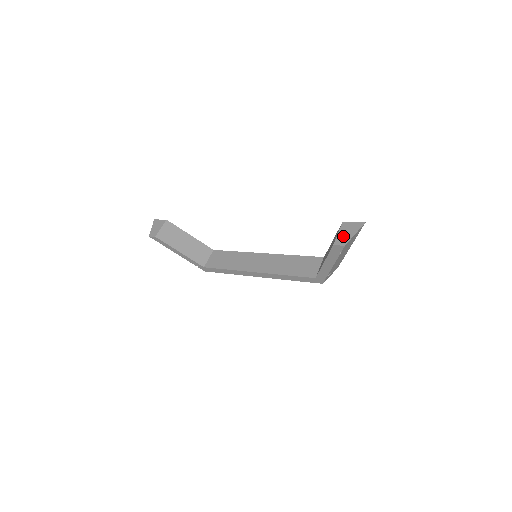
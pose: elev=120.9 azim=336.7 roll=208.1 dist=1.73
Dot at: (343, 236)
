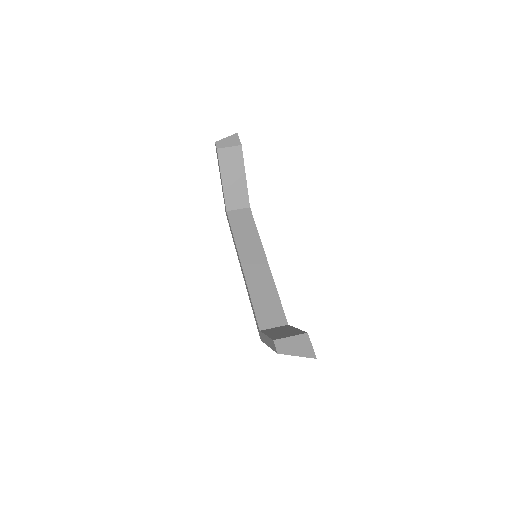
Dot at: (289, 344)
